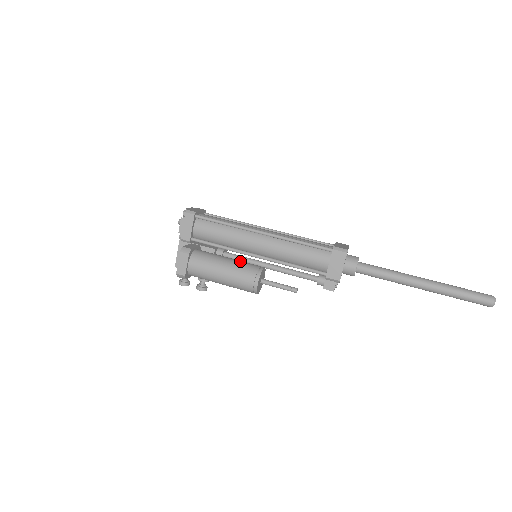
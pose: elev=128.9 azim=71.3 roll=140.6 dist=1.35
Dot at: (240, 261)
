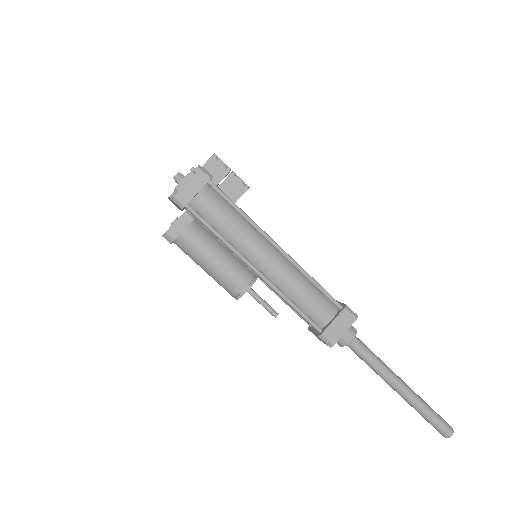
Dot at: (227, 270)
